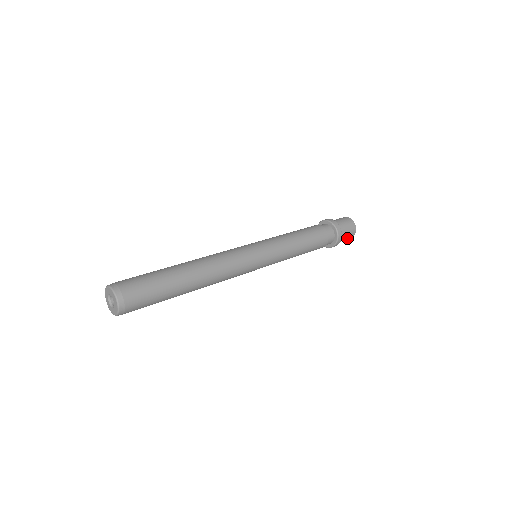
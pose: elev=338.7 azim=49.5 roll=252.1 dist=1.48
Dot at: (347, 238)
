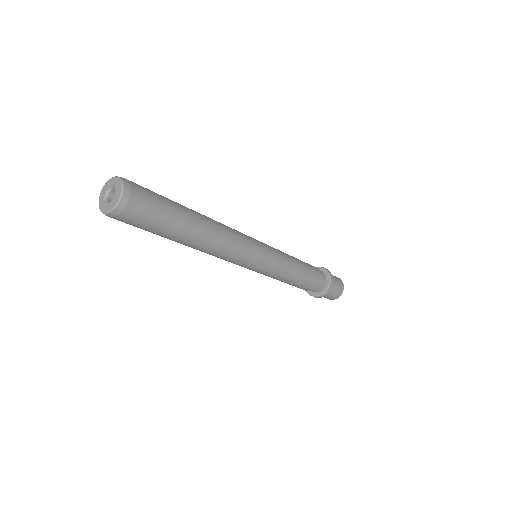
Dot at: (338, 281)
